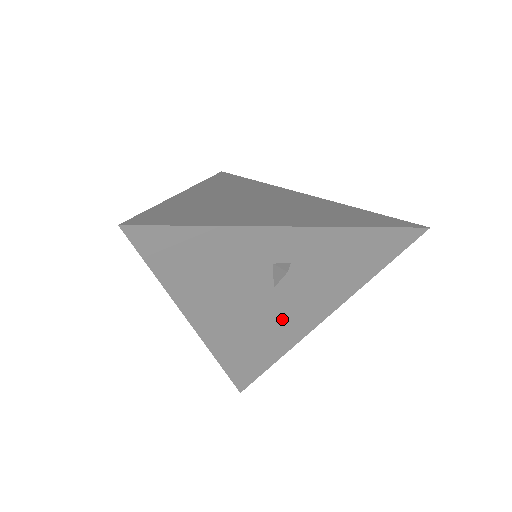
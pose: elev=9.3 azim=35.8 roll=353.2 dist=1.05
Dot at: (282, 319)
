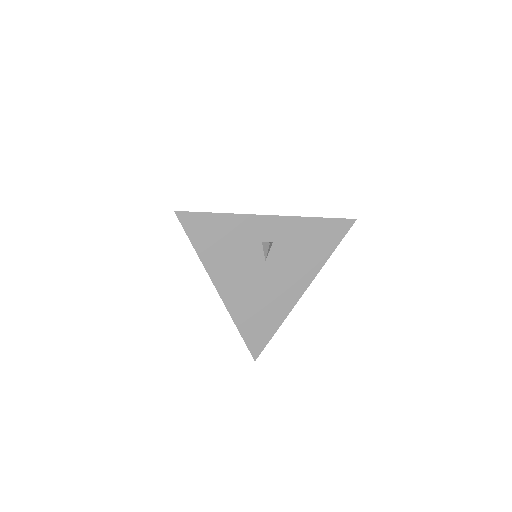
Dot at: (275, 289)
